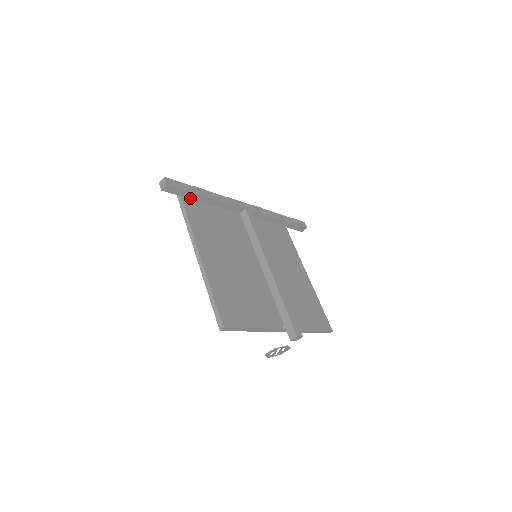
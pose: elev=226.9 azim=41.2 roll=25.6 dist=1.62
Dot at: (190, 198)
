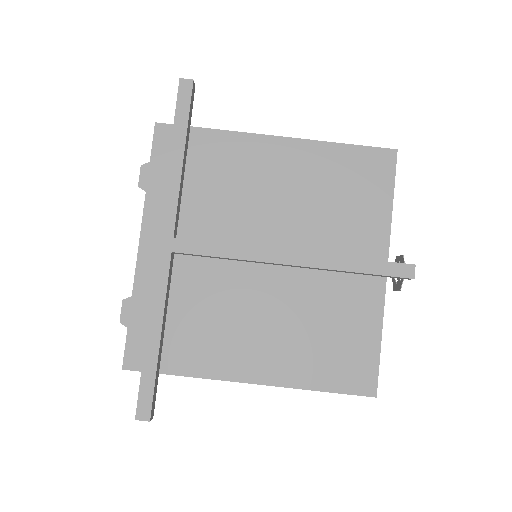
Dot at: (159, 363)
